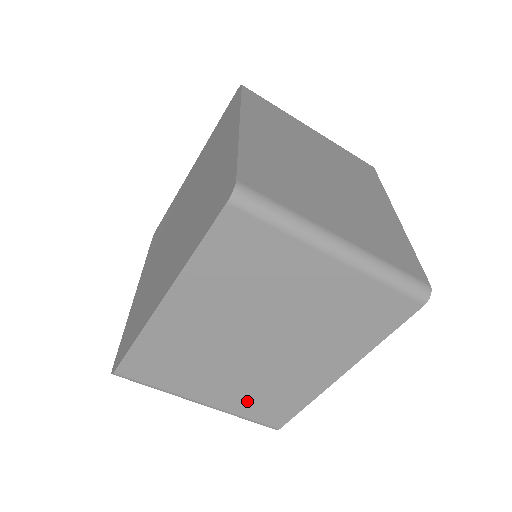
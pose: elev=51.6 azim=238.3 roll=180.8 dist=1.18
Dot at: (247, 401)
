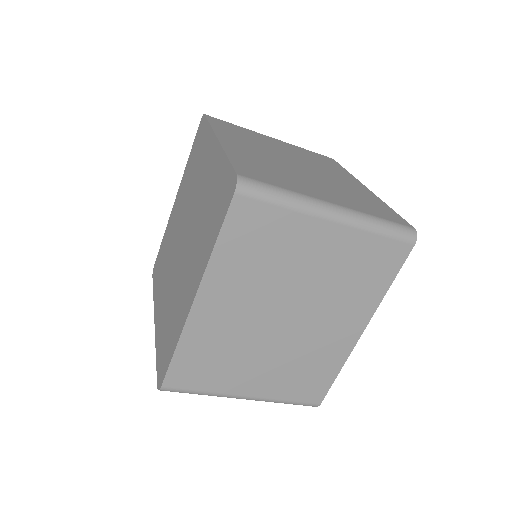
Dot at: (286, 383)
